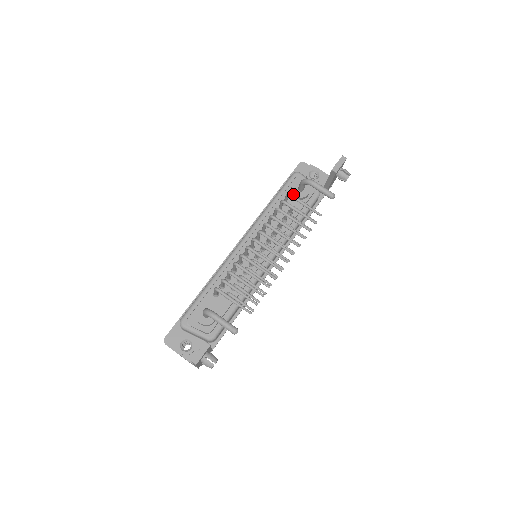
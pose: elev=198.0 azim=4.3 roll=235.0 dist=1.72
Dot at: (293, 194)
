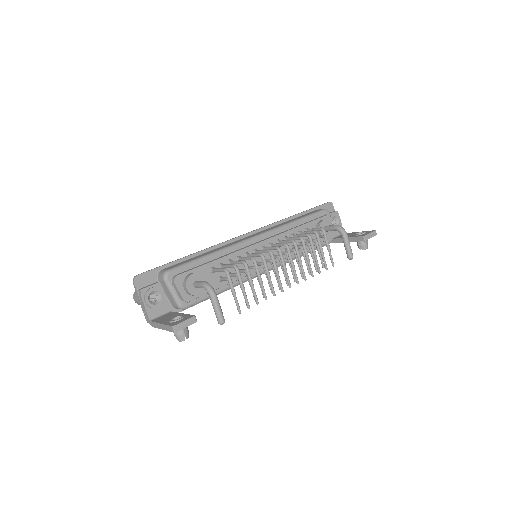
Dot at: occluded
